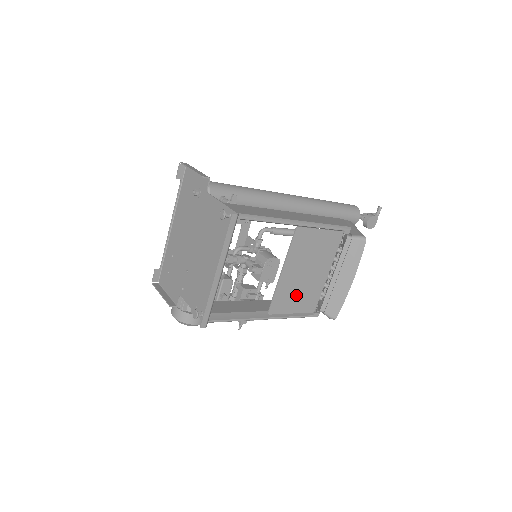
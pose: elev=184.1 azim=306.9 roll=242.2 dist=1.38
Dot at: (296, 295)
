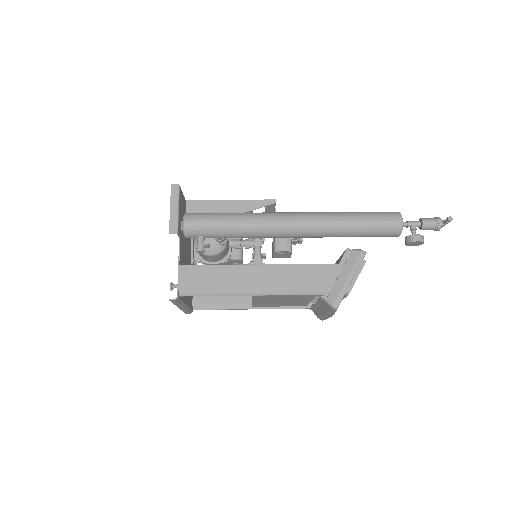
Dot at: (278, 303)
